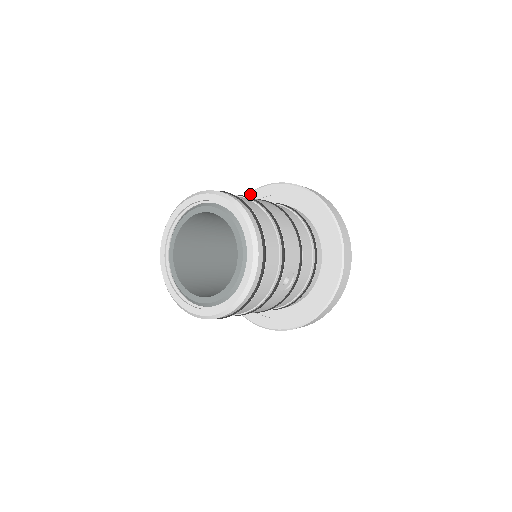
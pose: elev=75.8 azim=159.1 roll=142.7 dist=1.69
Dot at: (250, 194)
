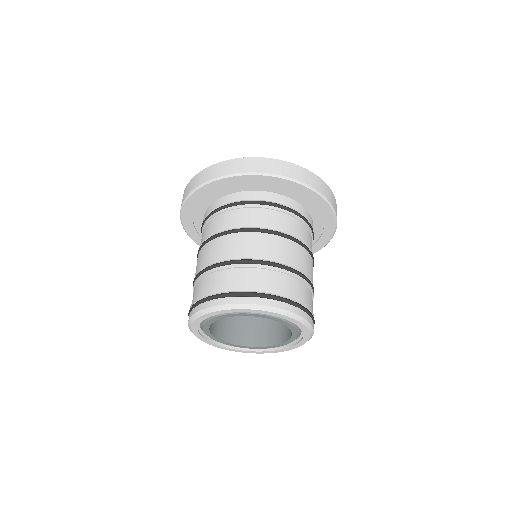
Dot at: (201, 189)
